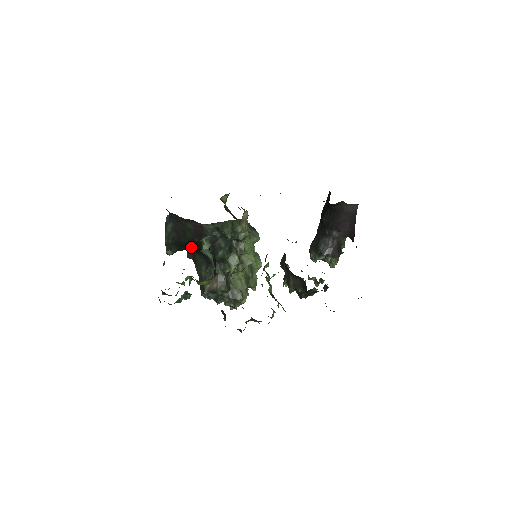
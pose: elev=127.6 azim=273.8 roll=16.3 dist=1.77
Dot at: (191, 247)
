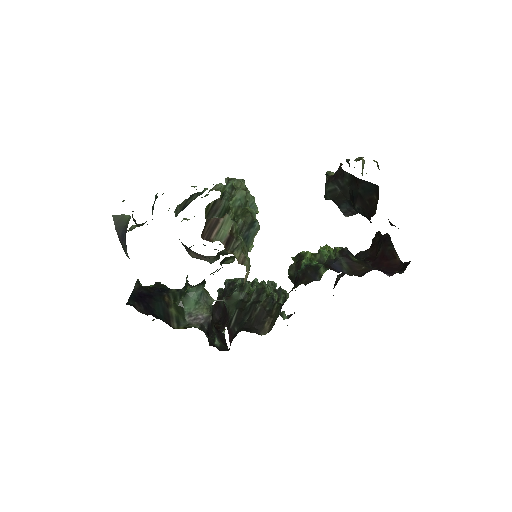
Dot at: occluded
